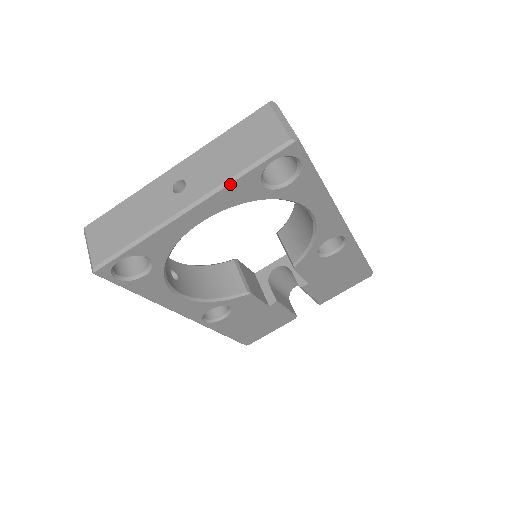
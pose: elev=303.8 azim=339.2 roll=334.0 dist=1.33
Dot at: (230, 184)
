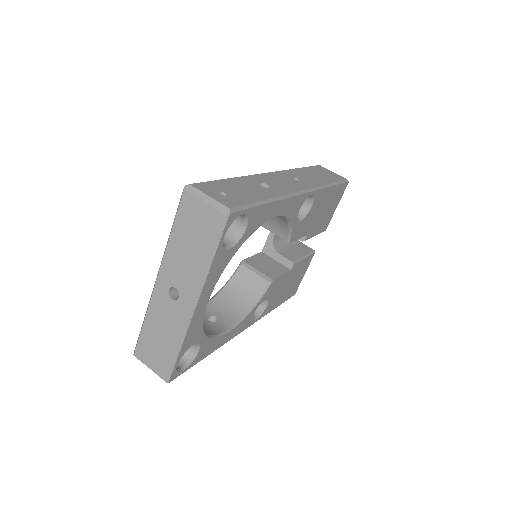
Dot at: (208, 273)
